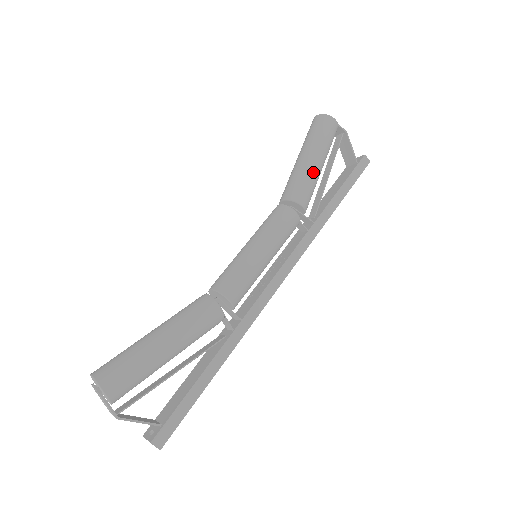
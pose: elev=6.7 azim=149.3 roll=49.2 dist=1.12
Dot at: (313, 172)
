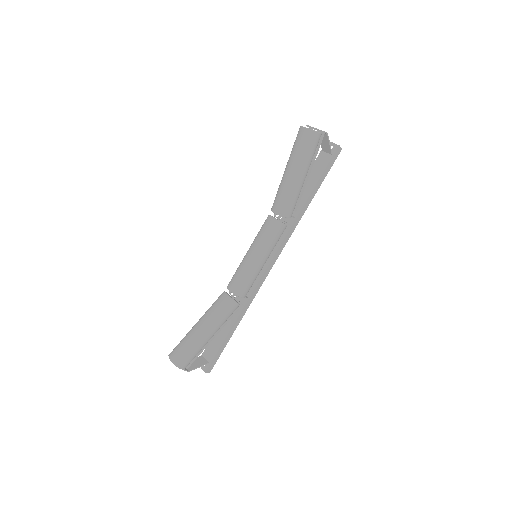
Dot at: (299, 189)
